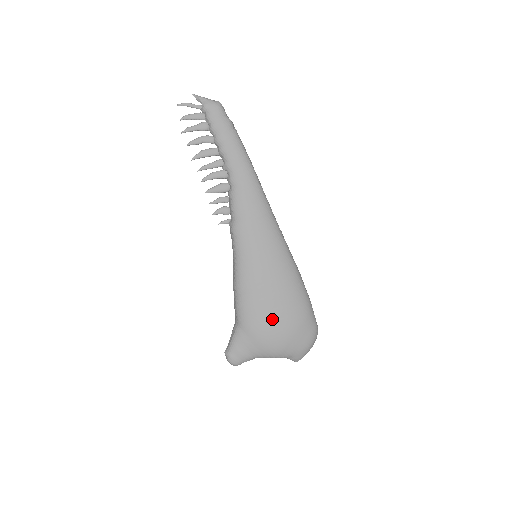
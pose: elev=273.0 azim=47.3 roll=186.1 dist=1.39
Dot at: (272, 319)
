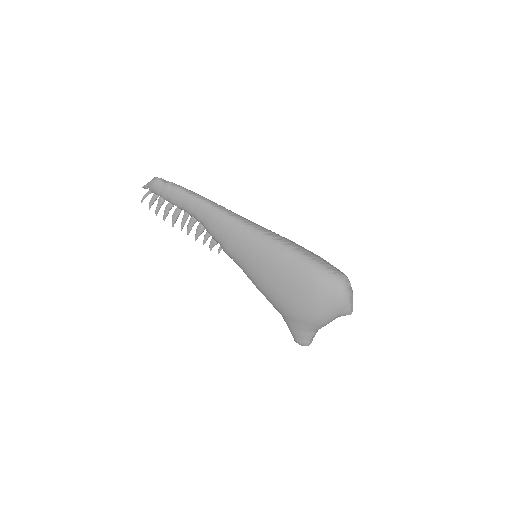
Dot at: (293, 298)
